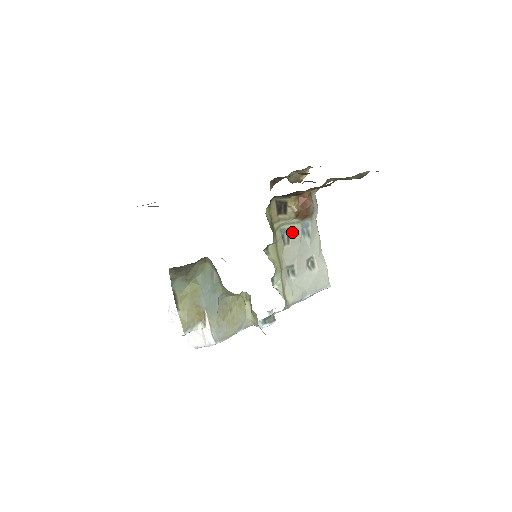
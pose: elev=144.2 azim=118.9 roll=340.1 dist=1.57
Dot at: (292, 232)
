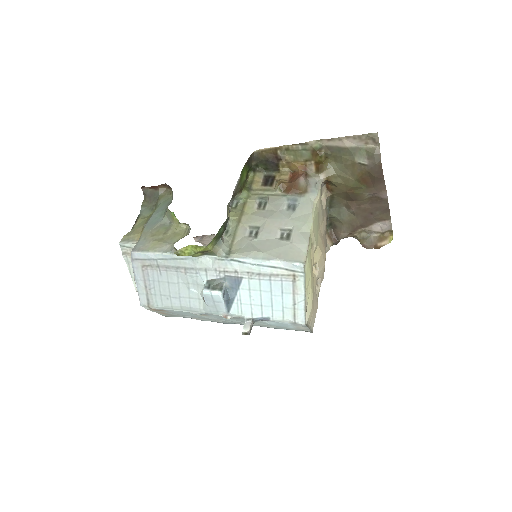
Dot at: (272, 201)
